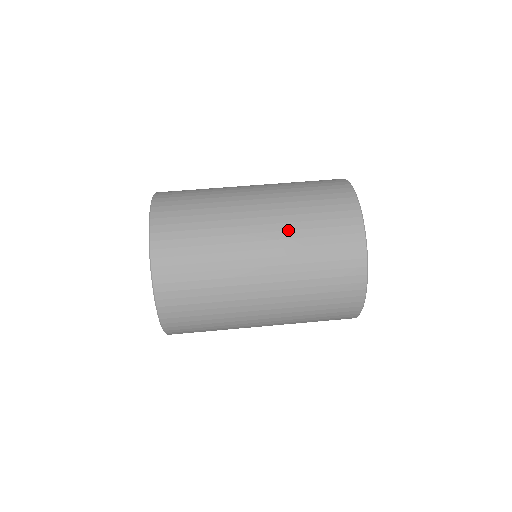
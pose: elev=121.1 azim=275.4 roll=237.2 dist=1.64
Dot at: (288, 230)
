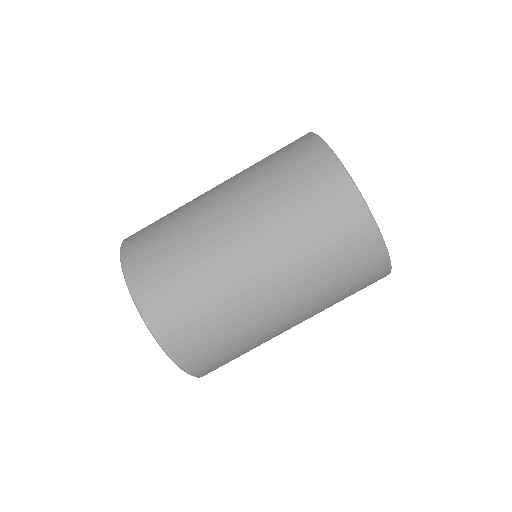
Dot at: (310, 293)
